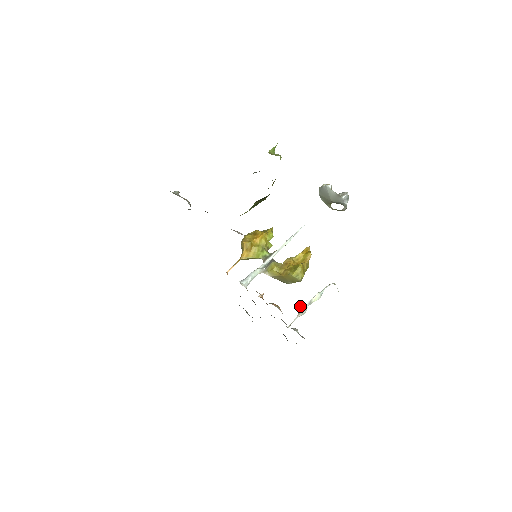
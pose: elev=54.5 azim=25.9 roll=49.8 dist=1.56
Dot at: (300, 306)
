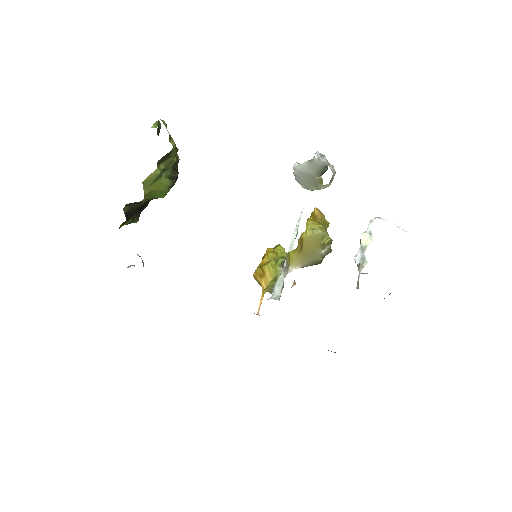
Dot at: occluded
